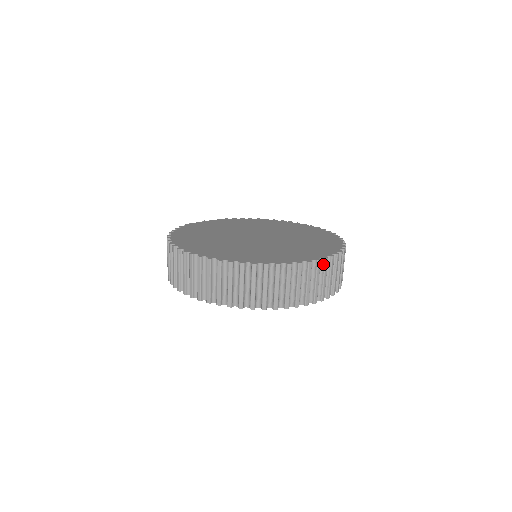
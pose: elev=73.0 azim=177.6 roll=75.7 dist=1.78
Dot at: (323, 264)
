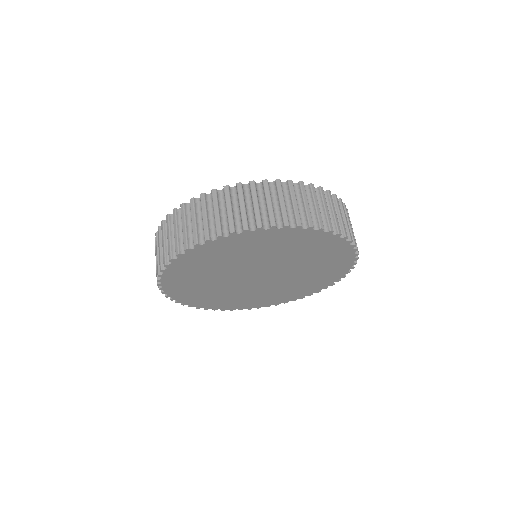
Dot at: (309, 190)
